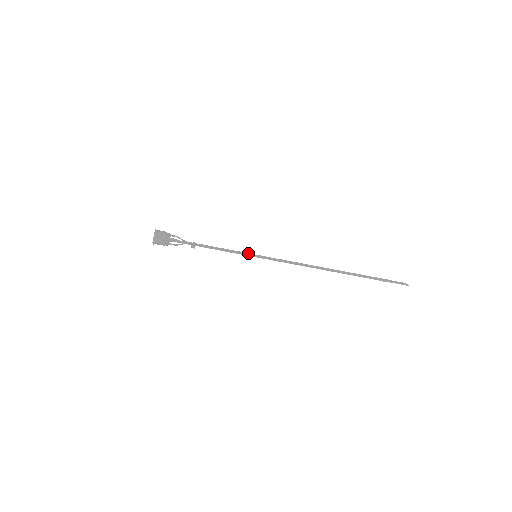
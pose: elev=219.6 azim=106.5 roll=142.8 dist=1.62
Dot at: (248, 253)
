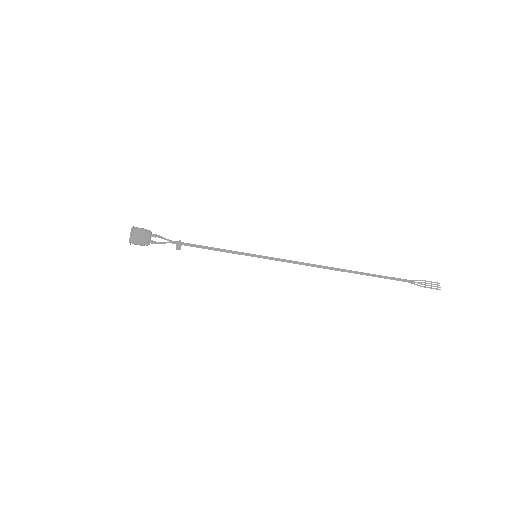
Dot at: (246, 253)
